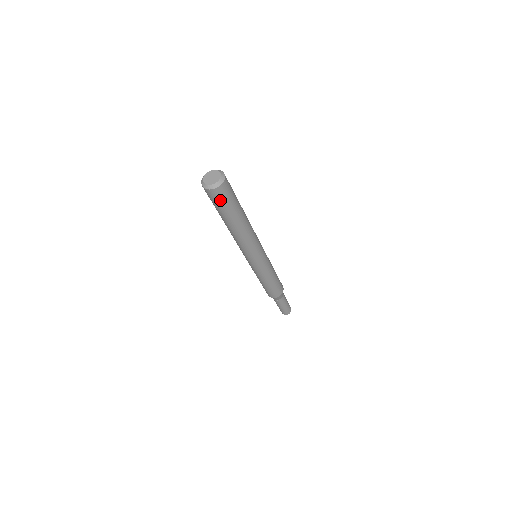
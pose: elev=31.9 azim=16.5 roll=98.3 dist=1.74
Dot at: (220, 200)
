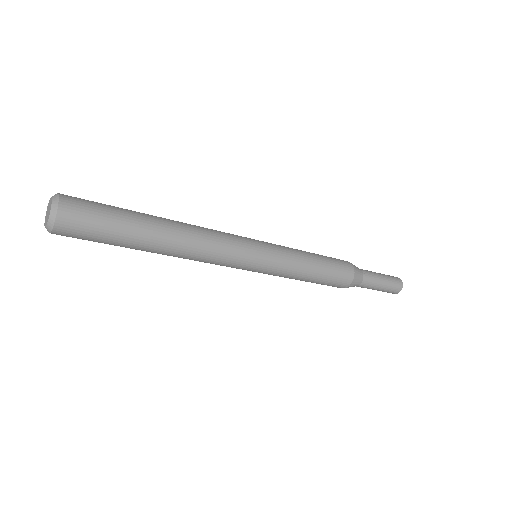
Dot at: (87, 227)
